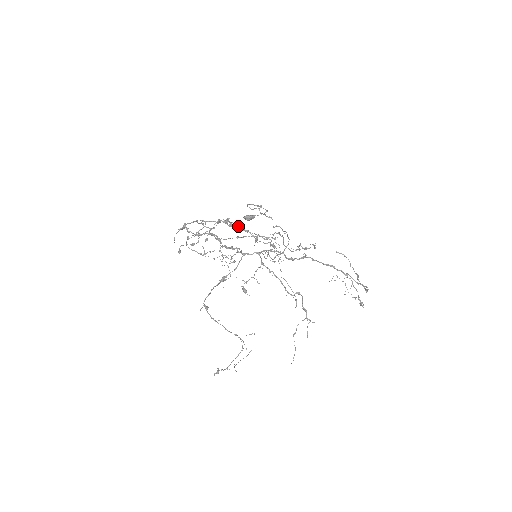
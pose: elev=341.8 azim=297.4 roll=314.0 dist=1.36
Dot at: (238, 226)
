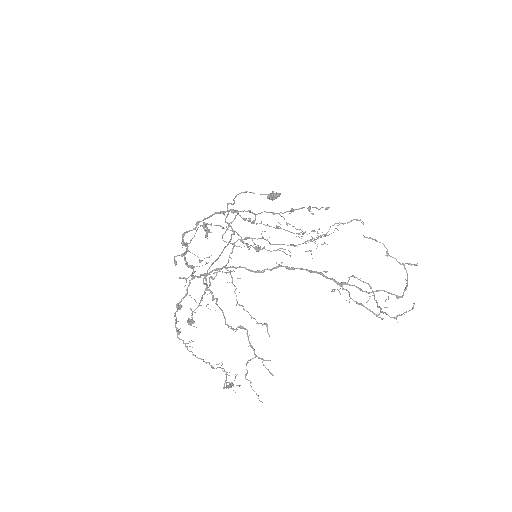
Dot at: occluded
